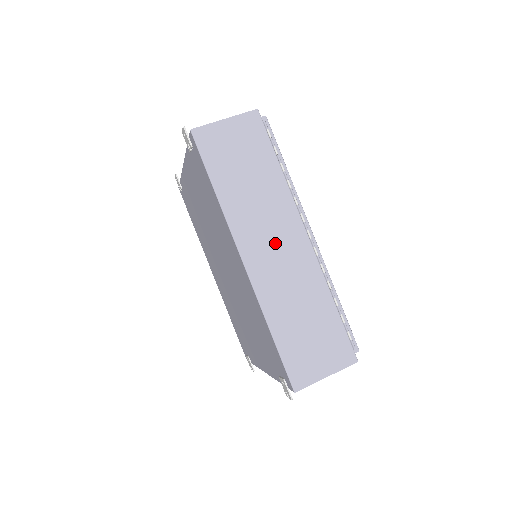
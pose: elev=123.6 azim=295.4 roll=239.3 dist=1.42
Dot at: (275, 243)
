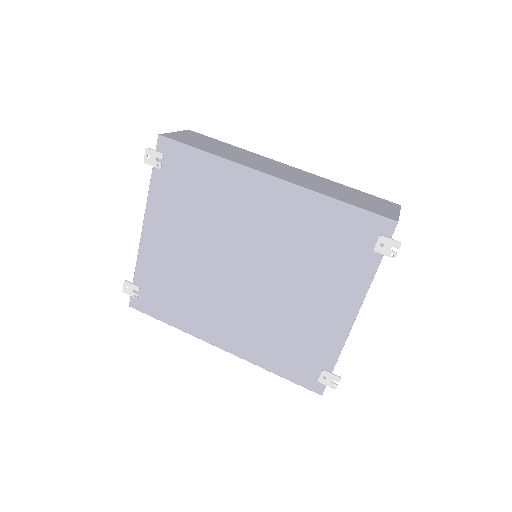
Dot at: (277, 169)
